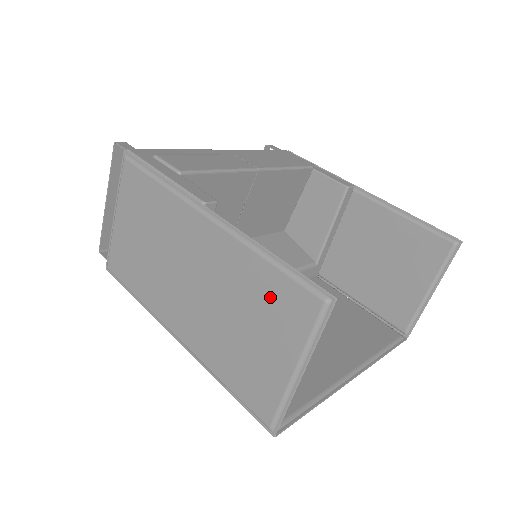
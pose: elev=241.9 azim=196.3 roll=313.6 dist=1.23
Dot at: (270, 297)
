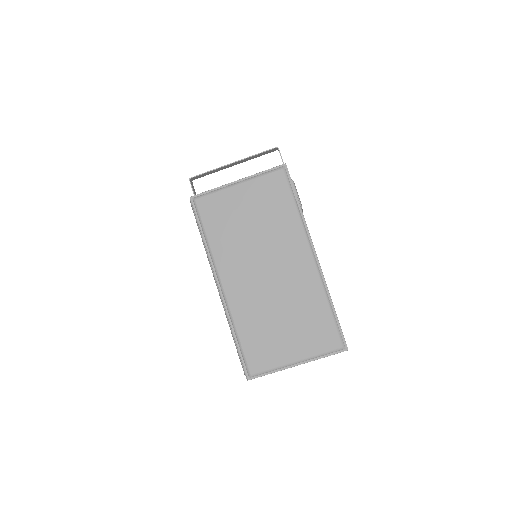
Dot at: (315, 322)
